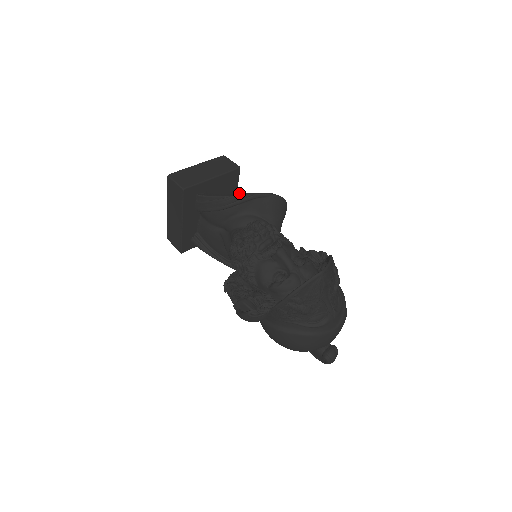
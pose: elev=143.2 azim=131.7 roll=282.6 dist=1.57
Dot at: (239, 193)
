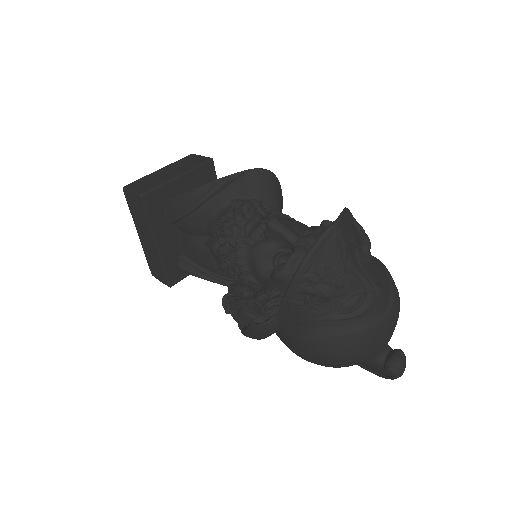
Dot at: occluded
